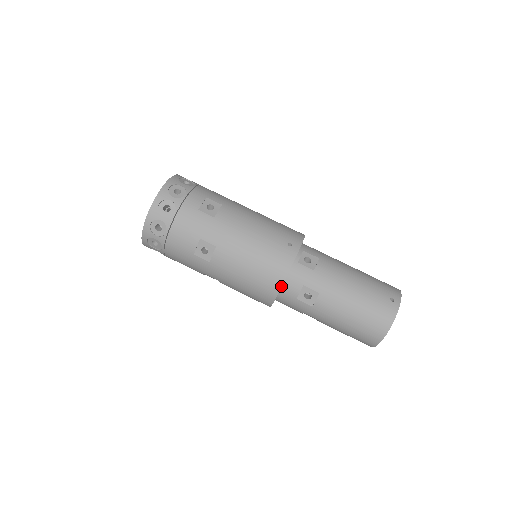
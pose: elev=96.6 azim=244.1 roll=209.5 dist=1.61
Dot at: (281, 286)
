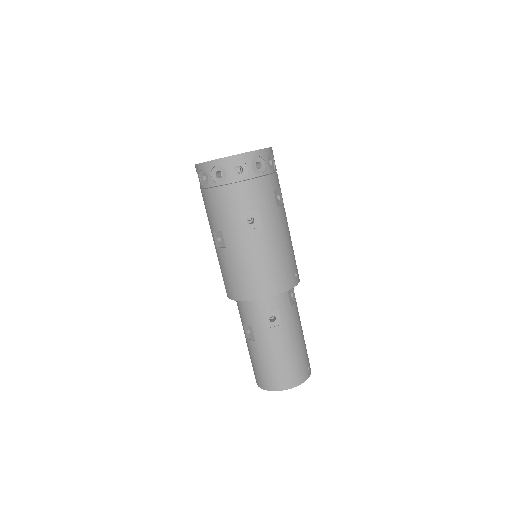
Dot at: (270, 296)
